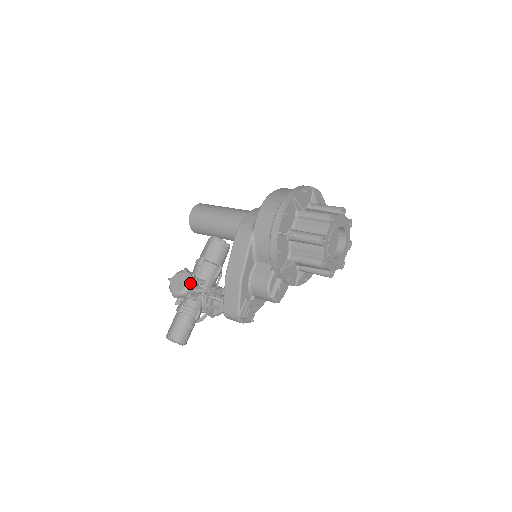
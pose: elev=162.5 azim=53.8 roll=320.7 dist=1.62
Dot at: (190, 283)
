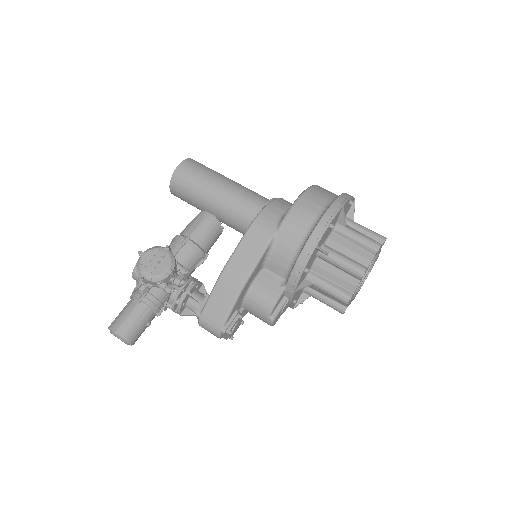
Dot at: (172, 269)
